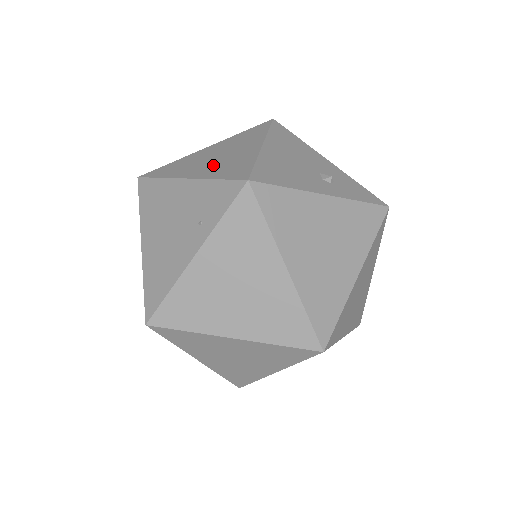
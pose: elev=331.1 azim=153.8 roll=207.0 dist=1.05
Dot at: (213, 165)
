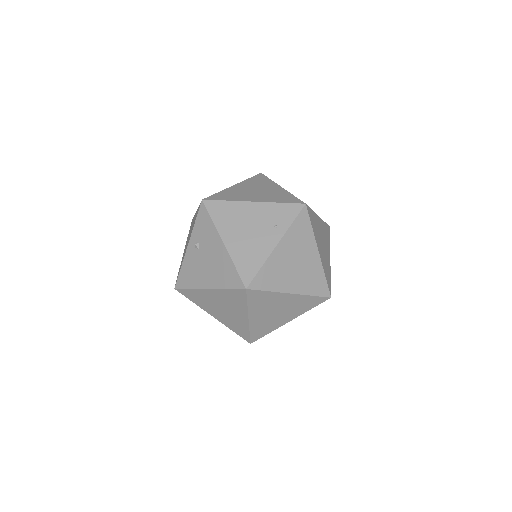
Dot at: (263, 195)
